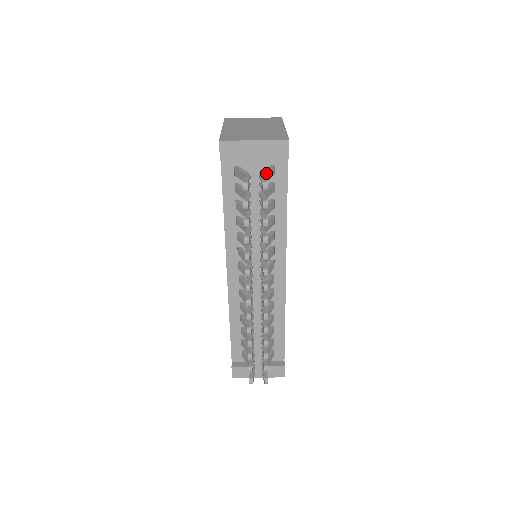
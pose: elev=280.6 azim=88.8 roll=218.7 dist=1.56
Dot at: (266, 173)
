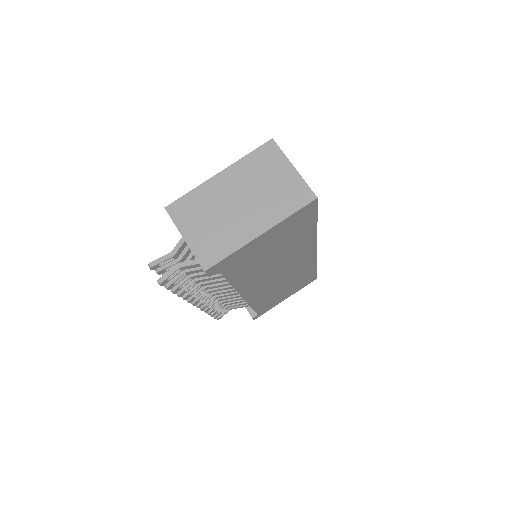
Dot at: (189, 266)
